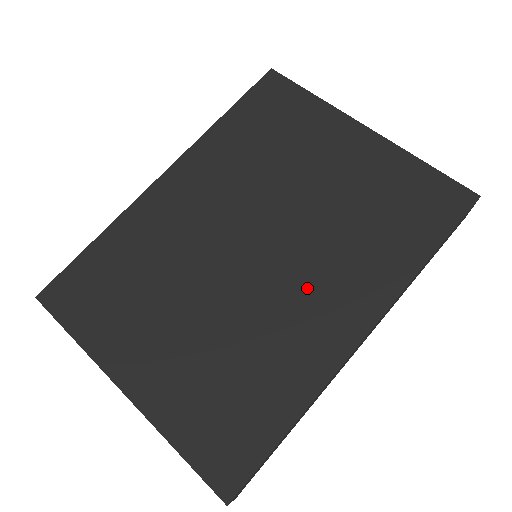
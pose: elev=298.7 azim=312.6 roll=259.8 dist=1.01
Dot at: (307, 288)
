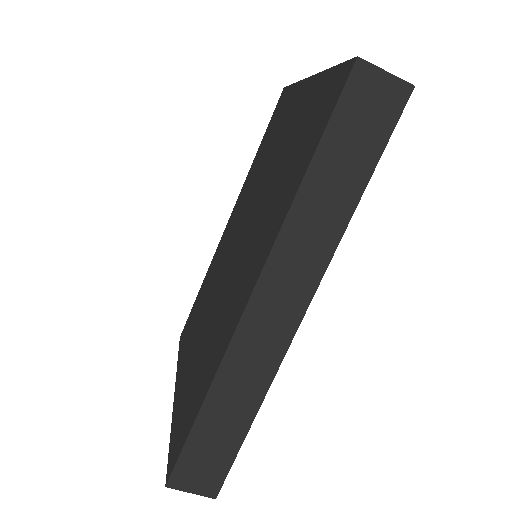
Dot at: (242, 266)
